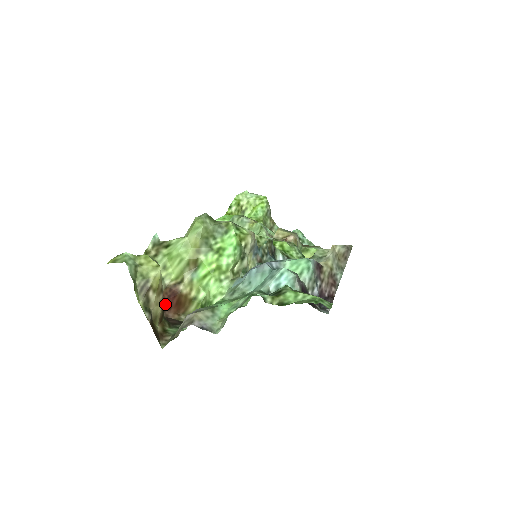
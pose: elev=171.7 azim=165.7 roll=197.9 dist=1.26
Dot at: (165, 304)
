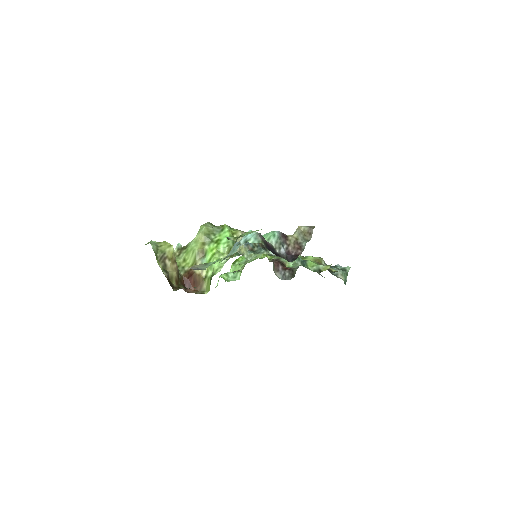
Dot at: (186, 284)
